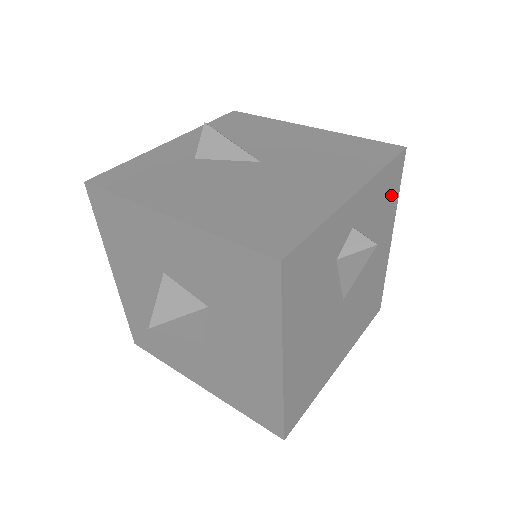
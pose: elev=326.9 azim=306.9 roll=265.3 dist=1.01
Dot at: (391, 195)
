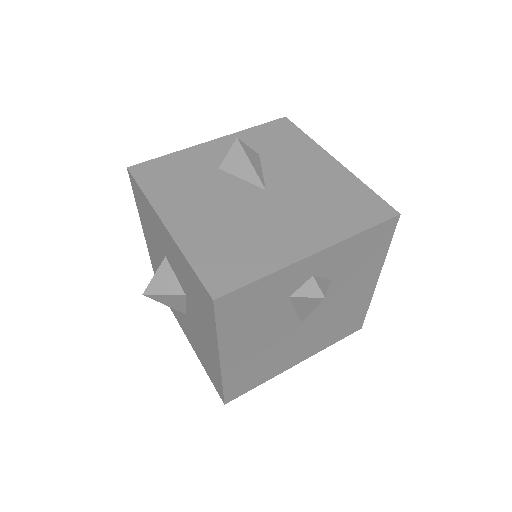
Dot at: (375, 250)
